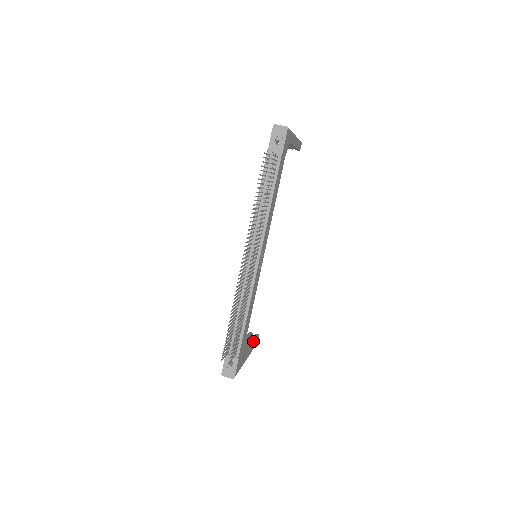
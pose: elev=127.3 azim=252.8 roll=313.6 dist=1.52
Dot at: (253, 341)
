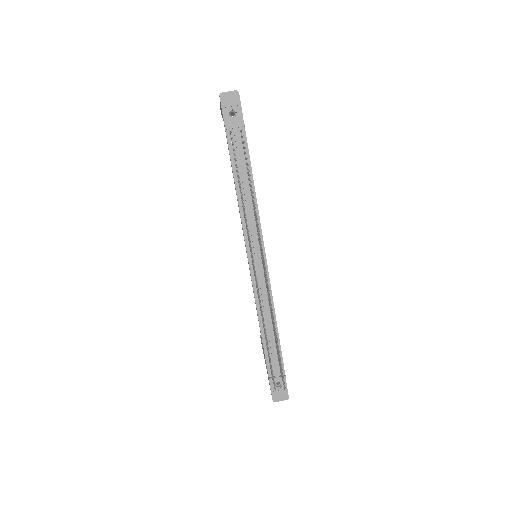
Dot at: occluded
